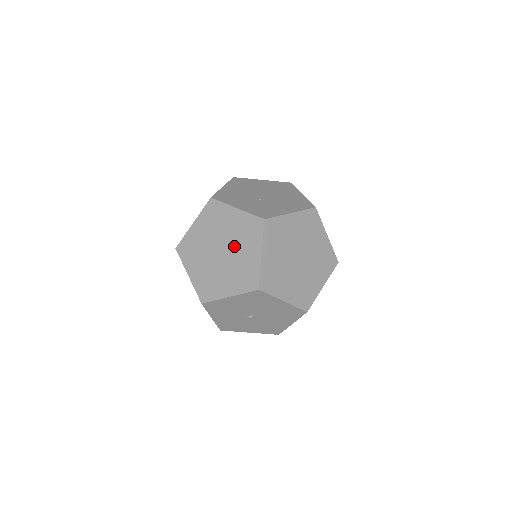
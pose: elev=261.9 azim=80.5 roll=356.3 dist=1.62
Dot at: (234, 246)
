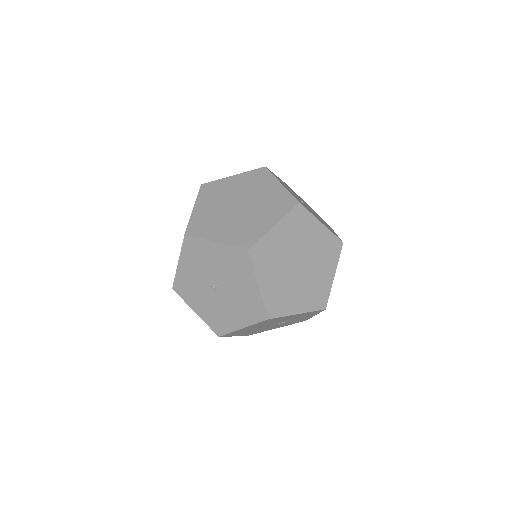
Dot at: (255, 207)
